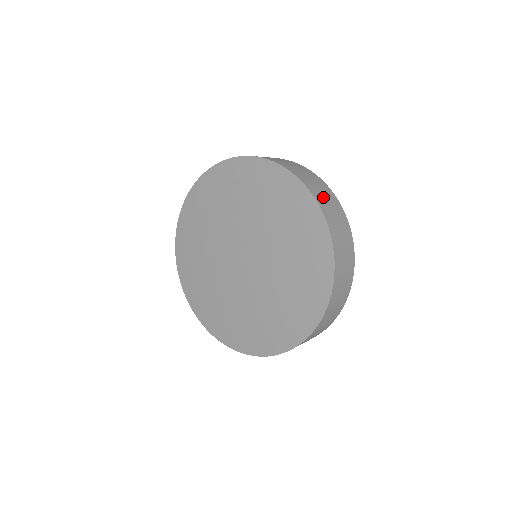
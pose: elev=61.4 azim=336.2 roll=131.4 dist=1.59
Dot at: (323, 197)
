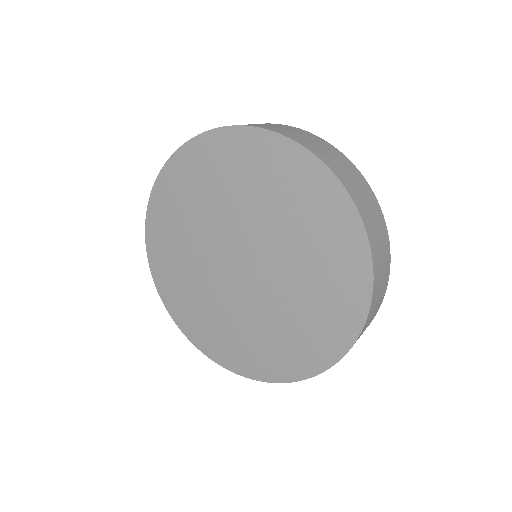
Dot at: (286, 131)
